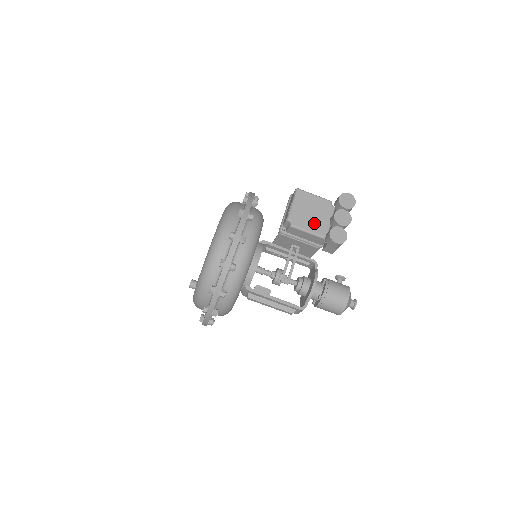
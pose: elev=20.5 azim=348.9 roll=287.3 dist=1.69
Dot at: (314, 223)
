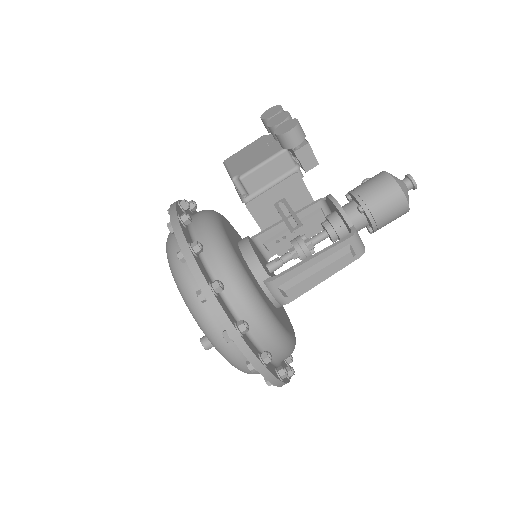
Dot at: (261, 155)
